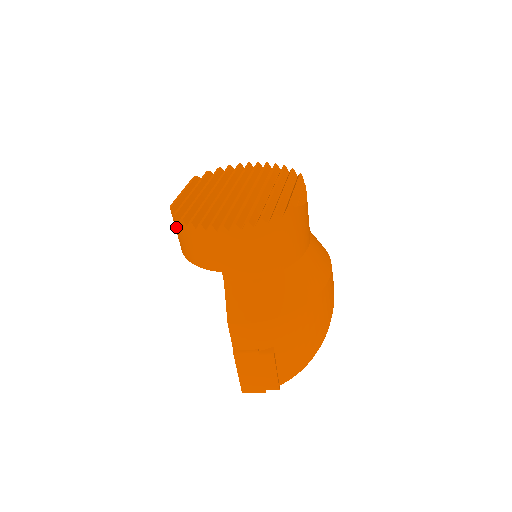
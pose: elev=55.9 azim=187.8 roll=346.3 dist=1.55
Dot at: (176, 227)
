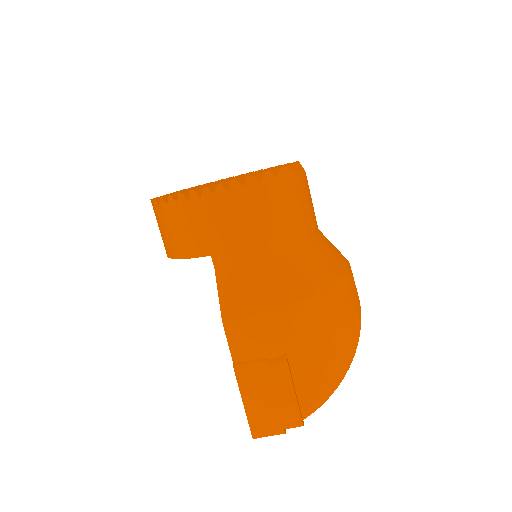
Dot at: (157, 219)
